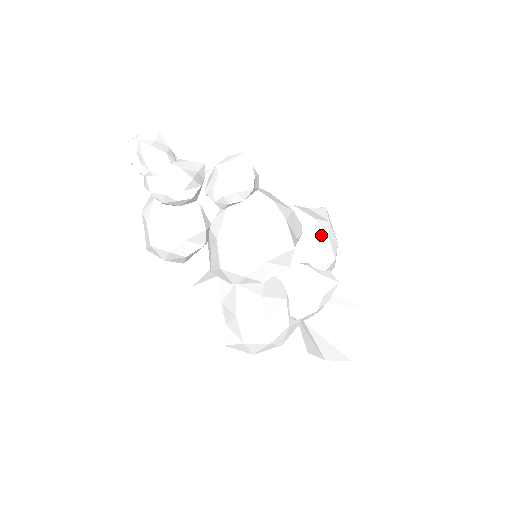
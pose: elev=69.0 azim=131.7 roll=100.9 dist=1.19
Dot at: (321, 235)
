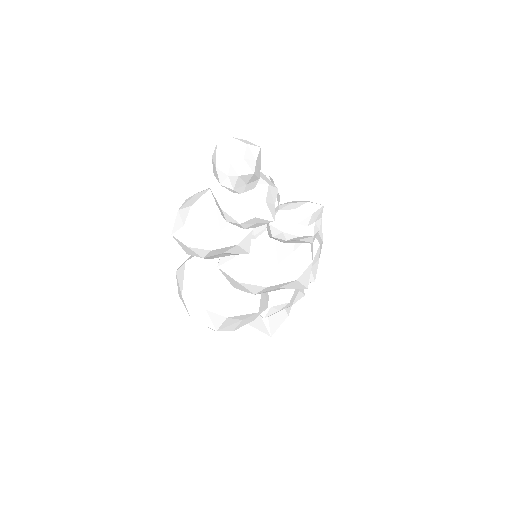
Dot at: (316, 259)
